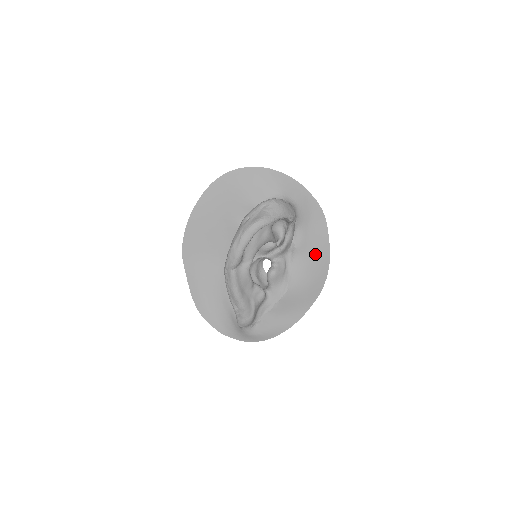
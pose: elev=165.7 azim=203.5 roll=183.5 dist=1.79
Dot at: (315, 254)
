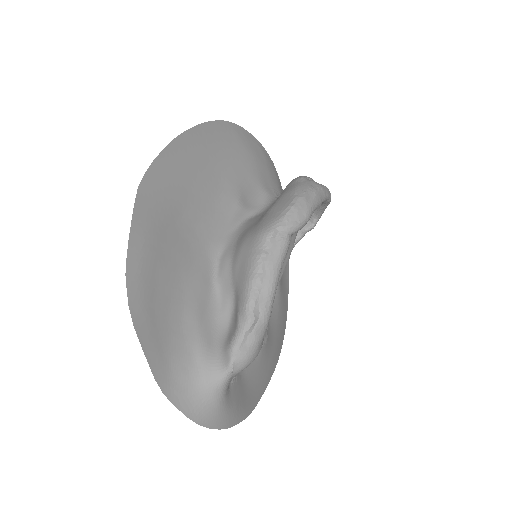
Dot at: (283, 304)
